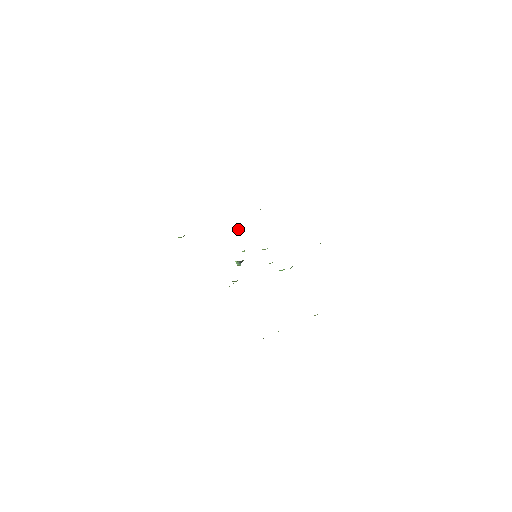
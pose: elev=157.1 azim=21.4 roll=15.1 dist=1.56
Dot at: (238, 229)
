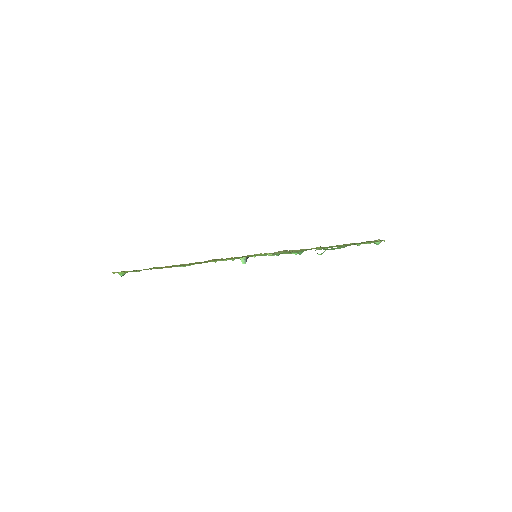
Dot at: occluded
